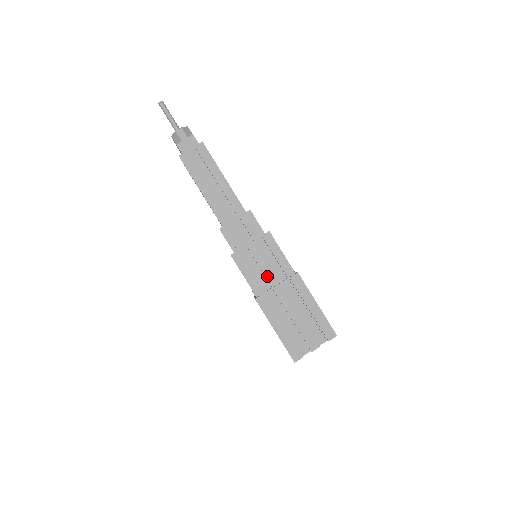
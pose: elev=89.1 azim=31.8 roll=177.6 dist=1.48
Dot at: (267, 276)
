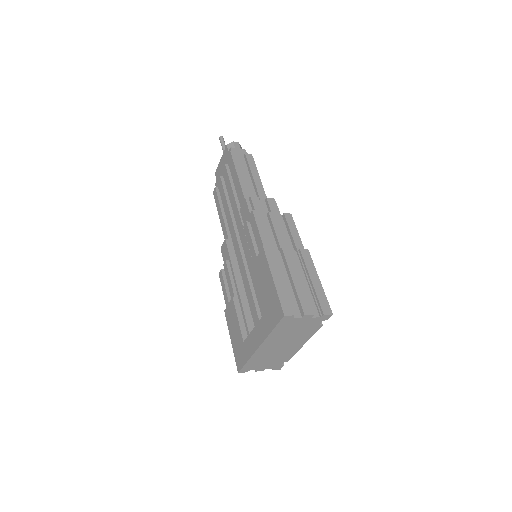
Dot at: (279, 239)
